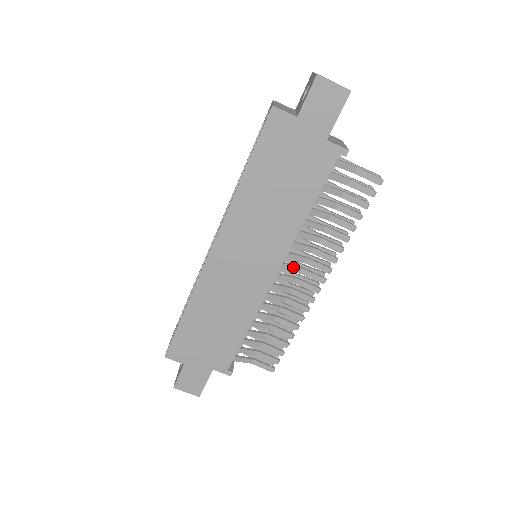
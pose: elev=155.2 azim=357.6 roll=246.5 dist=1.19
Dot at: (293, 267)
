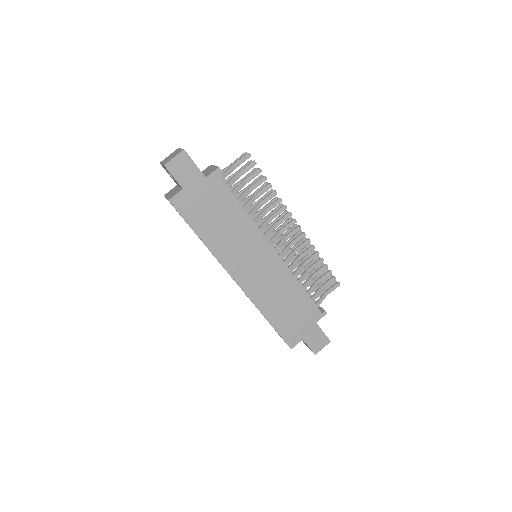
Dot at: (275, 236)
